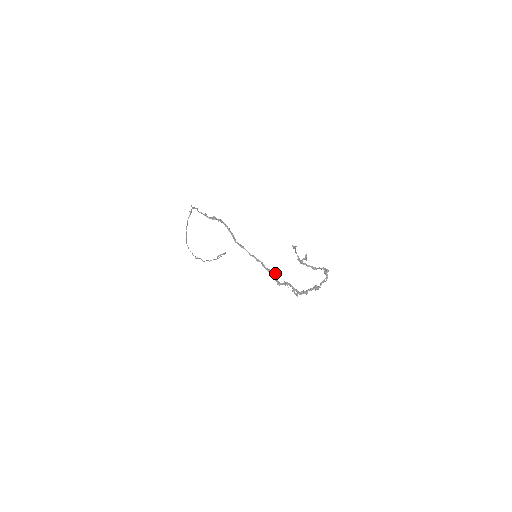
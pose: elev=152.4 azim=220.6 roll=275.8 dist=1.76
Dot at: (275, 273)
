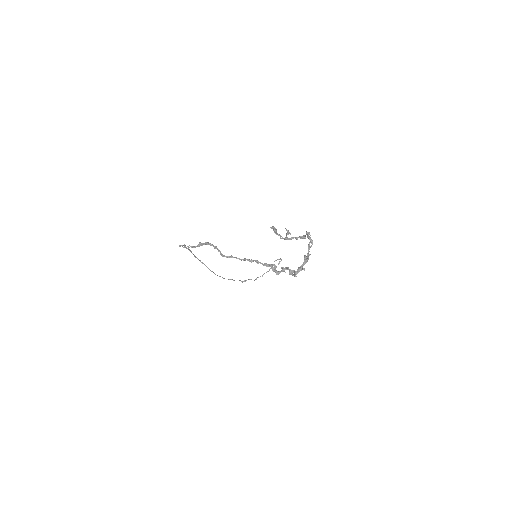
Dot at: (271, 264)
